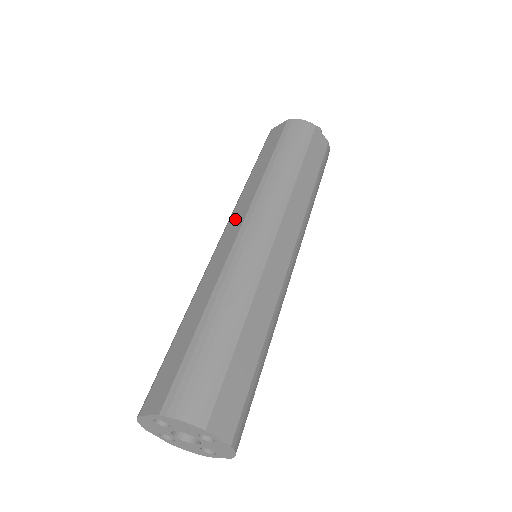
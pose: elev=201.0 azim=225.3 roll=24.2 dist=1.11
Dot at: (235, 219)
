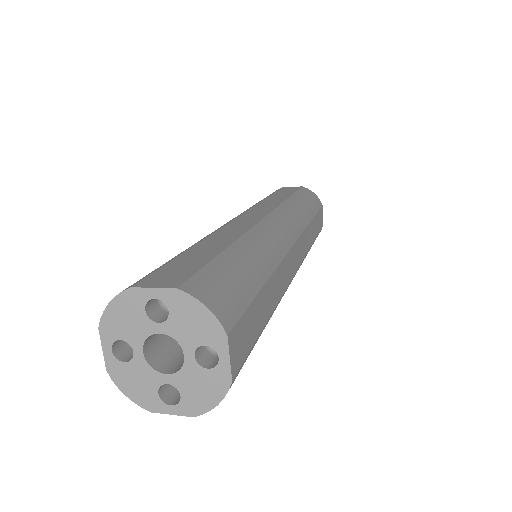
Dot at: occluded
